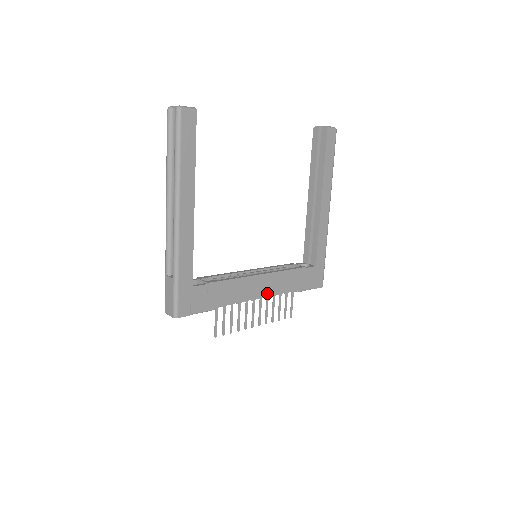
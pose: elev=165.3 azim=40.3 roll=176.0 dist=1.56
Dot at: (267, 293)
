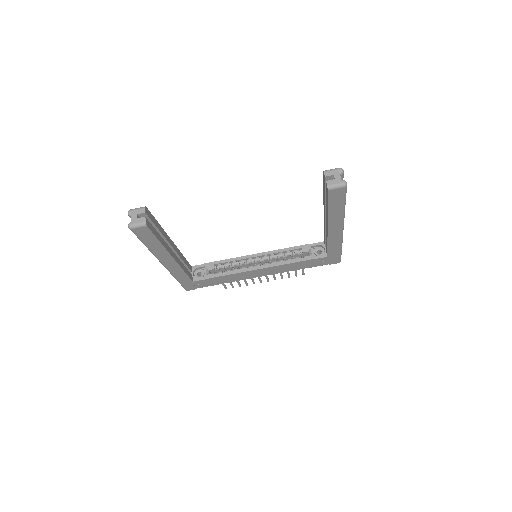
Dot at: (269, 274)
